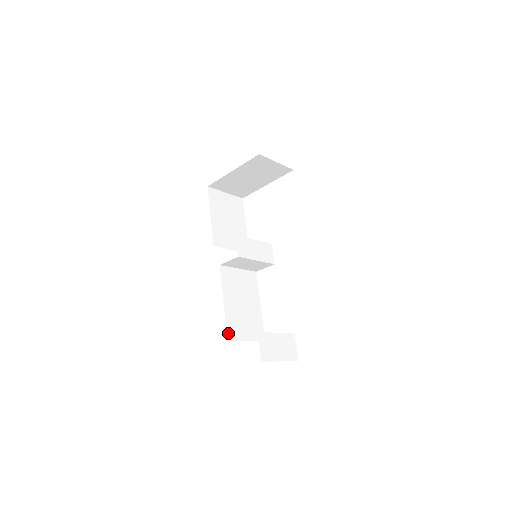
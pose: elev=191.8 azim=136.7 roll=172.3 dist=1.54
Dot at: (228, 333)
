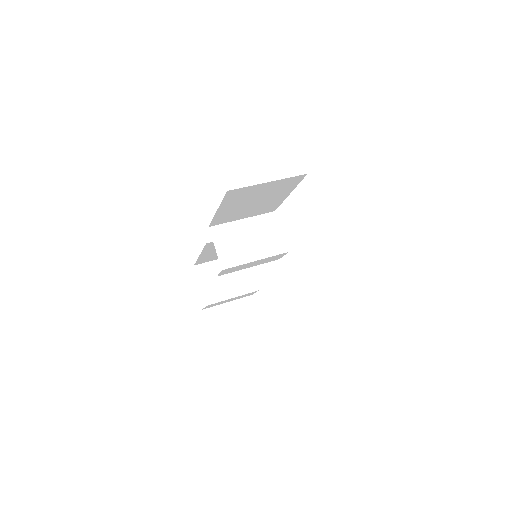
Dot at: (197, 263)
